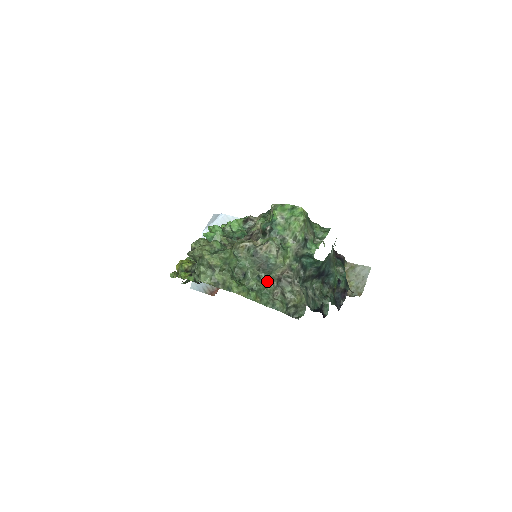
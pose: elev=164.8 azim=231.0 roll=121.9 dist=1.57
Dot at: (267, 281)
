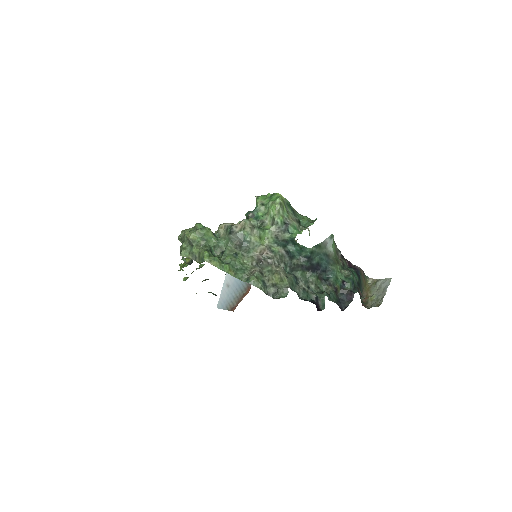
Dot at: (245, 260)
